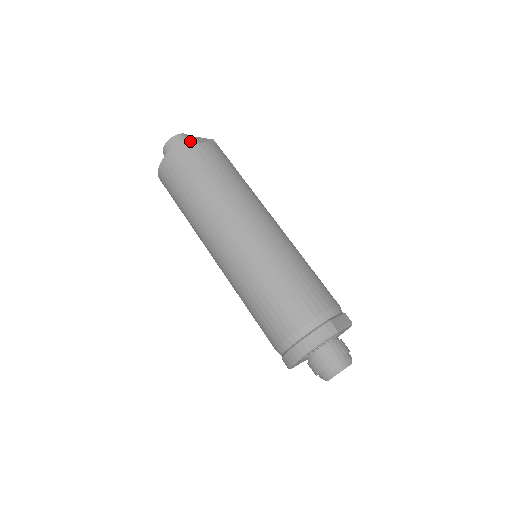
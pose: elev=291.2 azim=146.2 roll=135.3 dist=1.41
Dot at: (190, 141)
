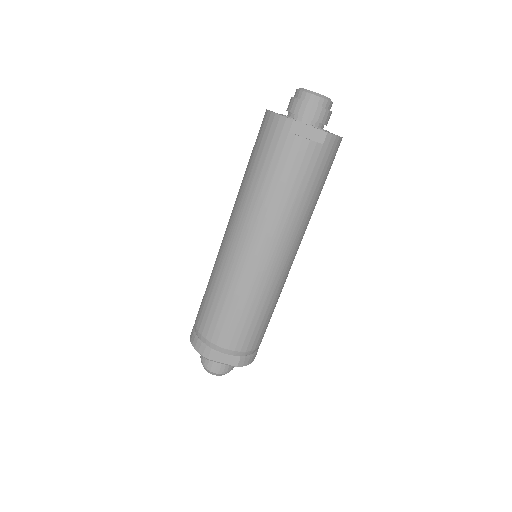
Dot at: (285, 122)
